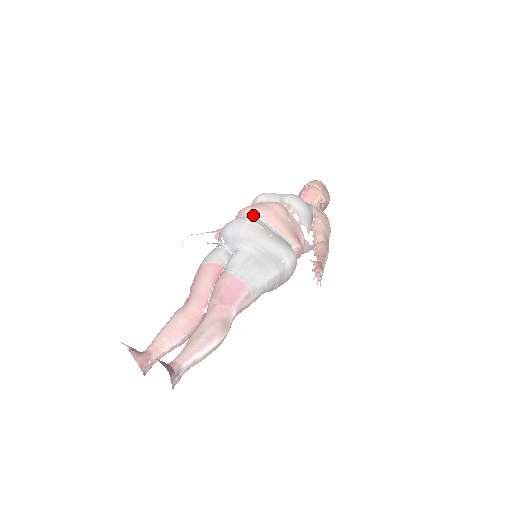
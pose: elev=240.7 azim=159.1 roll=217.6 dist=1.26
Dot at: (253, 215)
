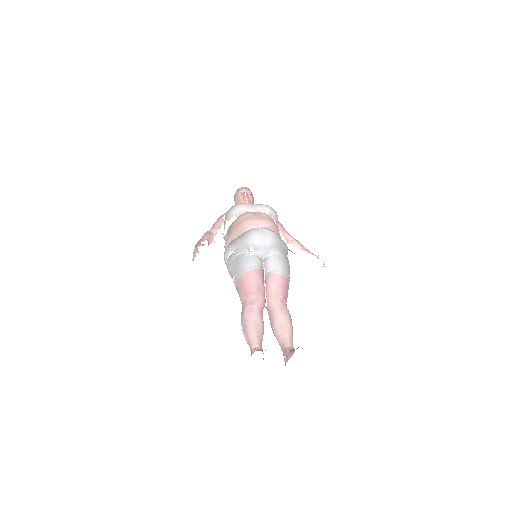
Dot at: (265, 226)
